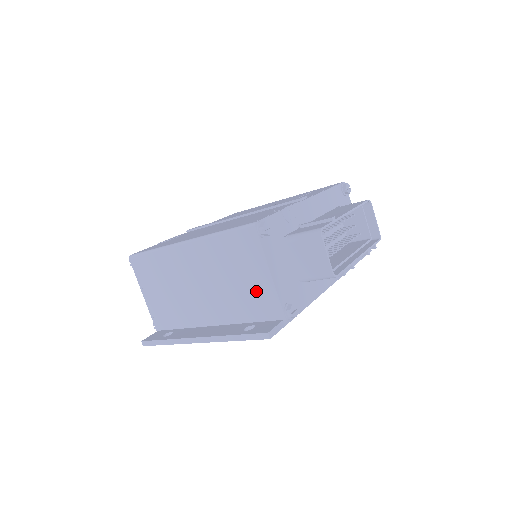
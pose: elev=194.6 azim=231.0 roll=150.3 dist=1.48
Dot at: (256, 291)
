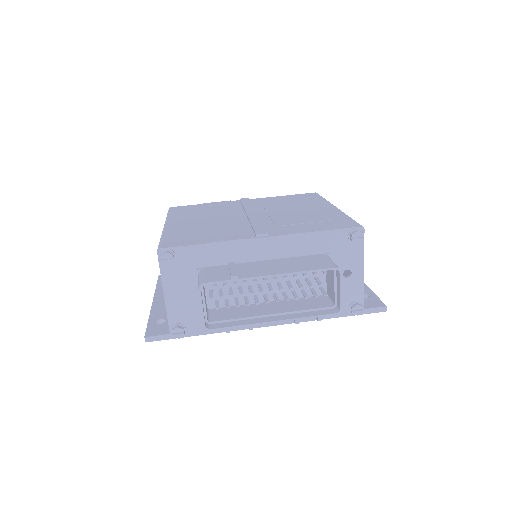
Dot at: occluded
